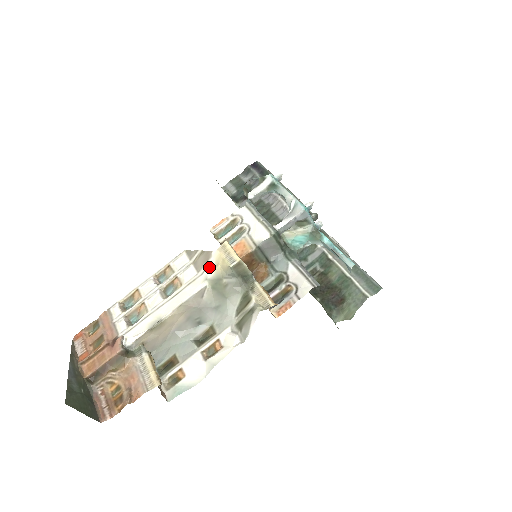
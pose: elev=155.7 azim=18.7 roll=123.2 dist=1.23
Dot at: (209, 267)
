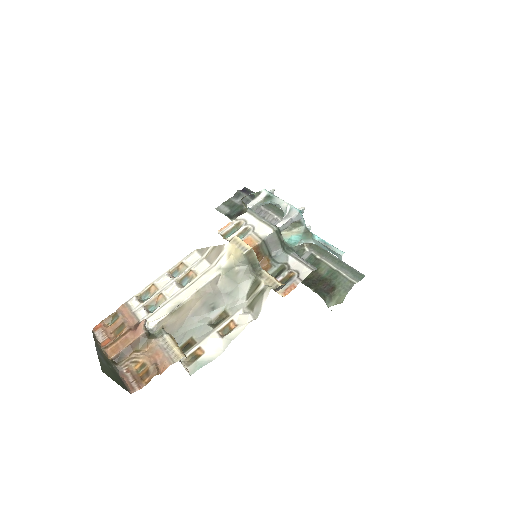
Dot at: (222, 258)
